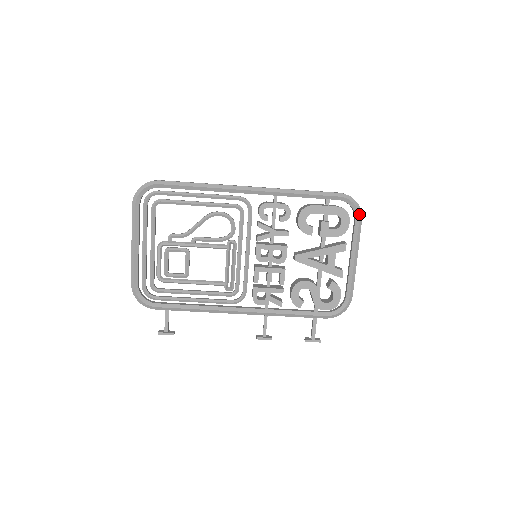
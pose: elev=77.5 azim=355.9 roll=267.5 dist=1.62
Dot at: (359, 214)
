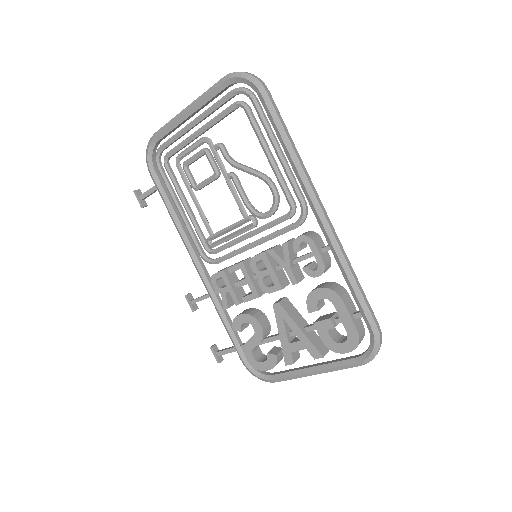
Dot at: (365, 360)
